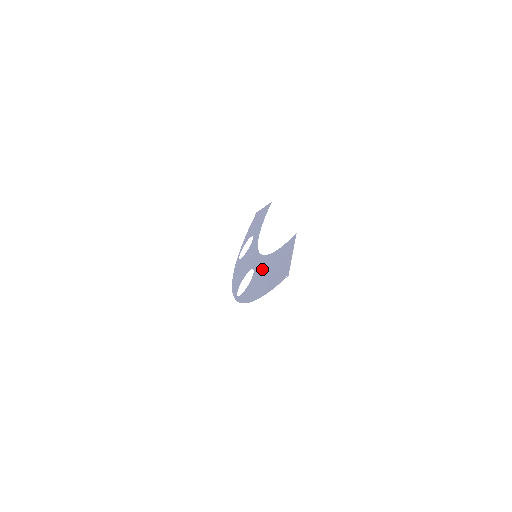
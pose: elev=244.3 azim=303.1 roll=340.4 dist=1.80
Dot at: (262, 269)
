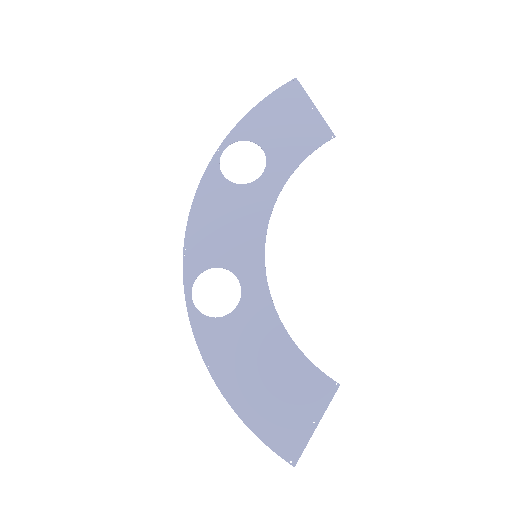
Dot at: (258, 337)
